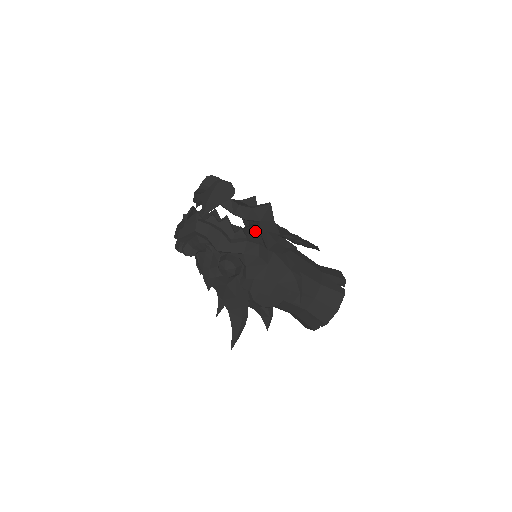
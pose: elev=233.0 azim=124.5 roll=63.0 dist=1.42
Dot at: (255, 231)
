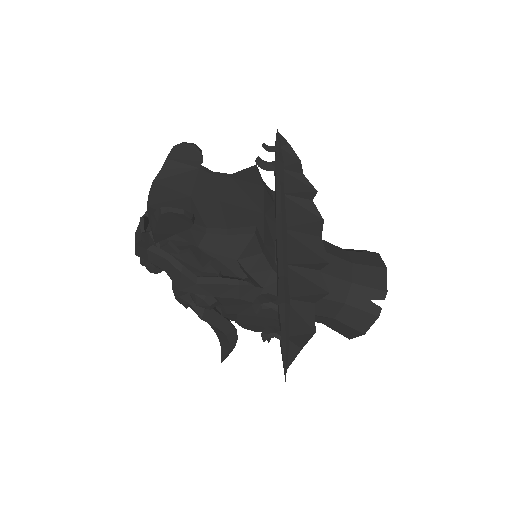
Dot at: occluded
